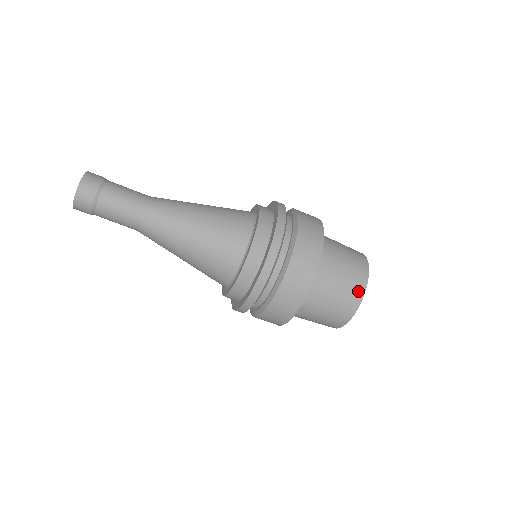
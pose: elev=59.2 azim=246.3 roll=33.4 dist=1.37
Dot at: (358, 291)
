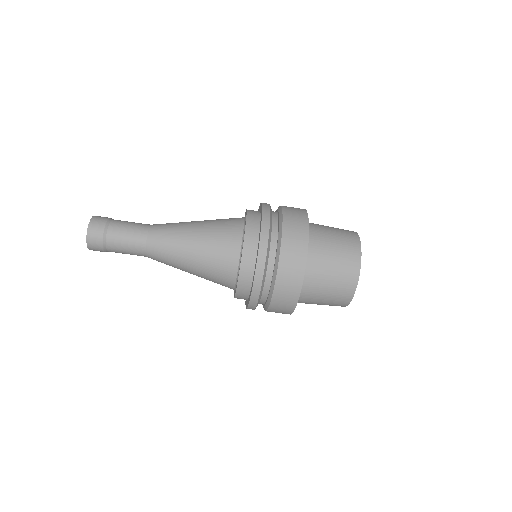
Dot at: (354, 249)
